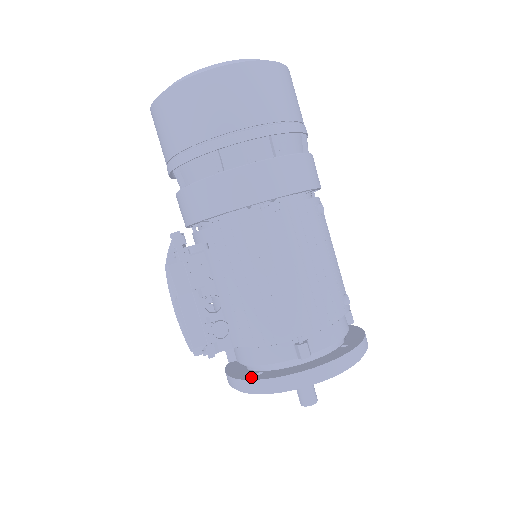
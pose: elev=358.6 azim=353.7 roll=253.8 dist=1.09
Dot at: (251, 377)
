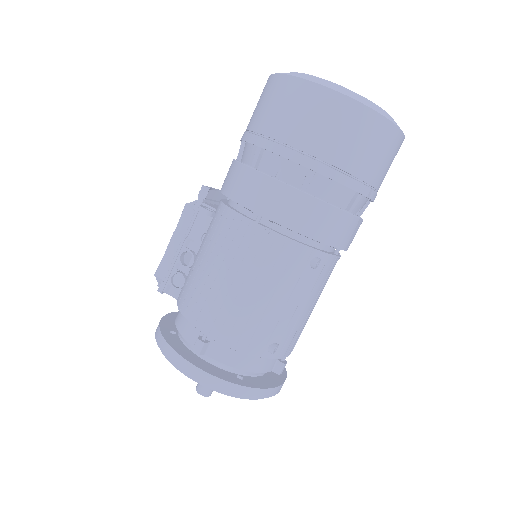
Dot at: (164, 328)
